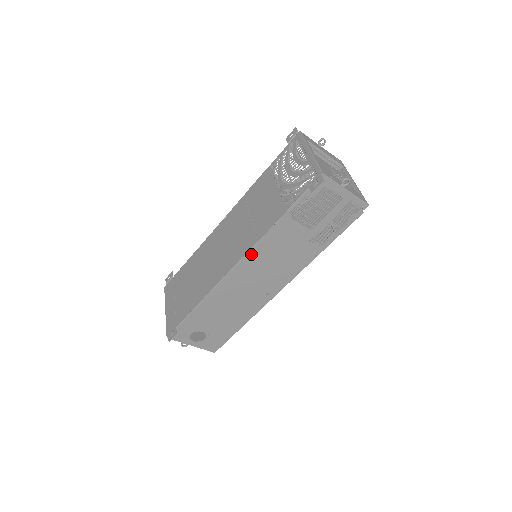
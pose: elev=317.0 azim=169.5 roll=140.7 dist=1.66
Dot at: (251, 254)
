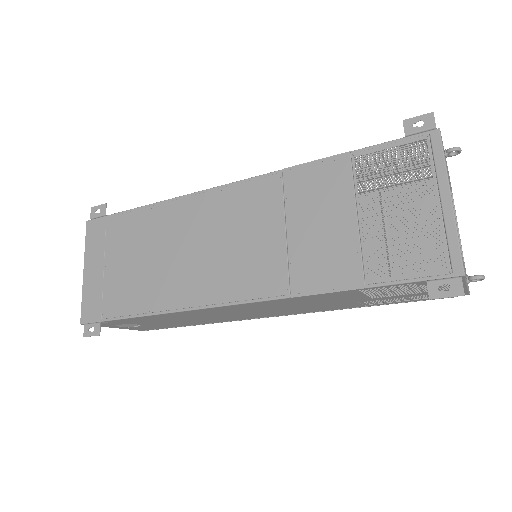
Dot at: (268, 301)
